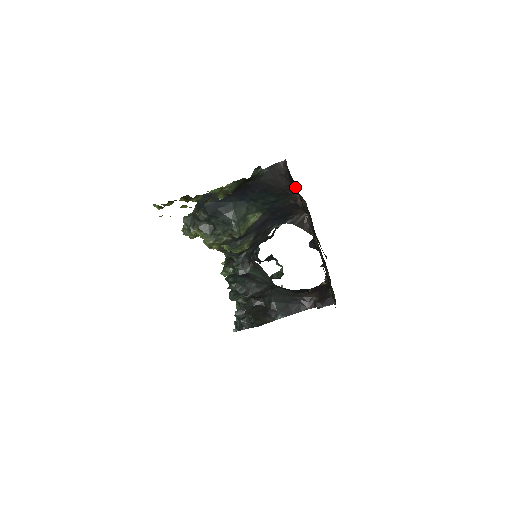
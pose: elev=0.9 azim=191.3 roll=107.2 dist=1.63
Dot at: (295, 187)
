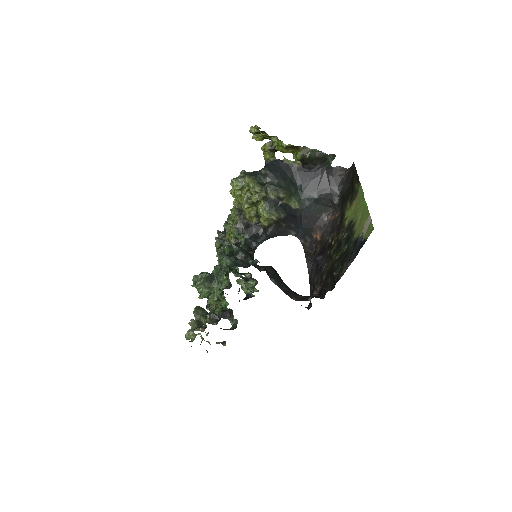
Dot at: (346, 188)
